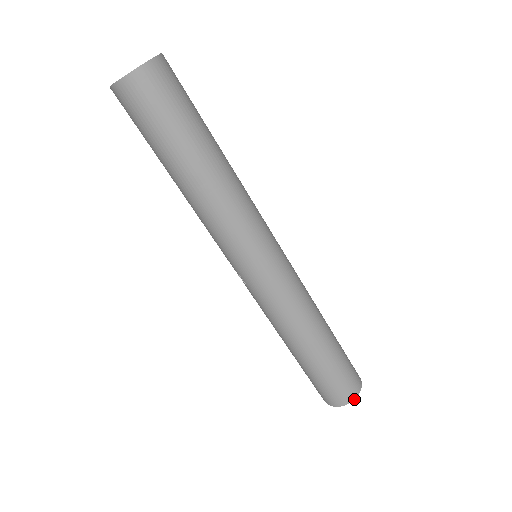
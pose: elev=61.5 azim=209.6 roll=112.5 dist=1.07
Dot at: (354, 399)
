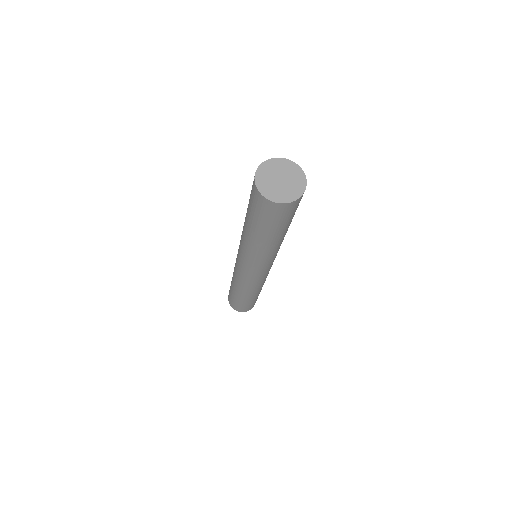
Dot at: occluded
